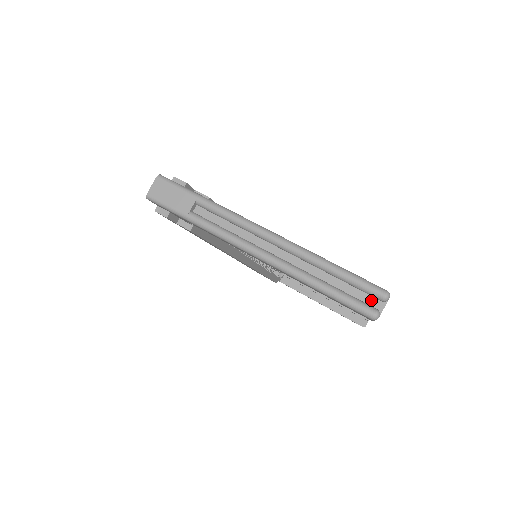
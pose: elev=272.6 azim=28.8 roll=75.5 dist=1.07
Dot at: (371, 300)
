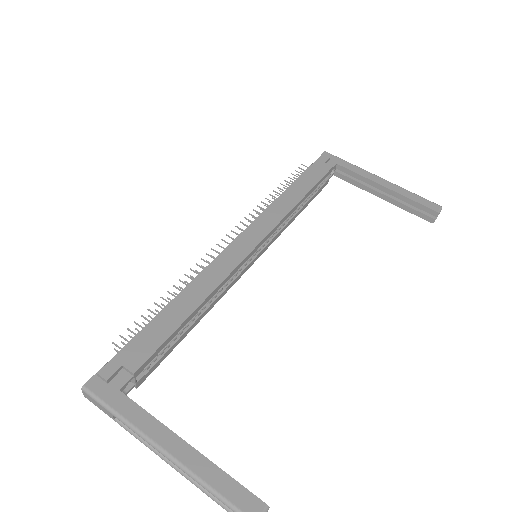
Dot at: out of frame
